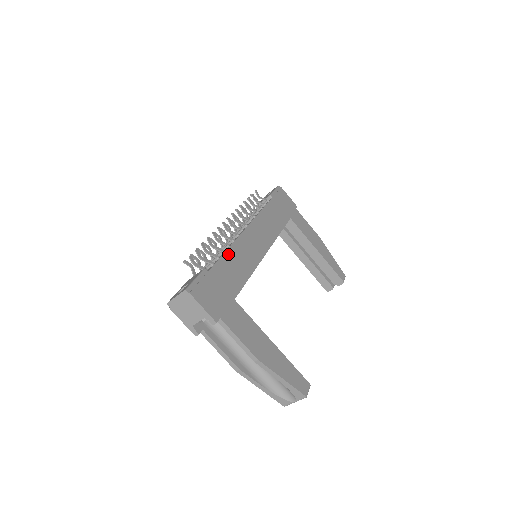
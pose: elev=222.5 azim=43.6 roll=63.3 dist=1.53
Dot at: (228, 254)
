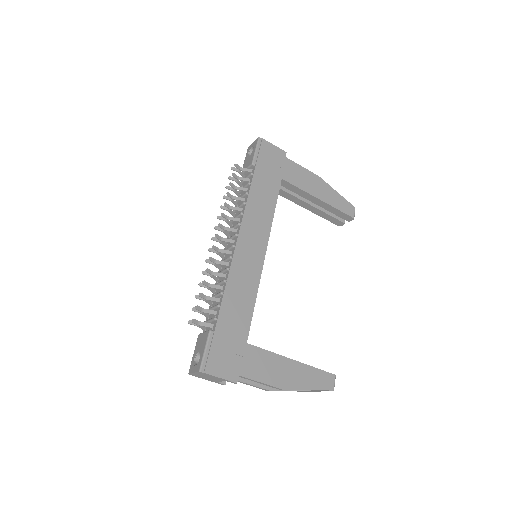
Dot at: (227, 293)
